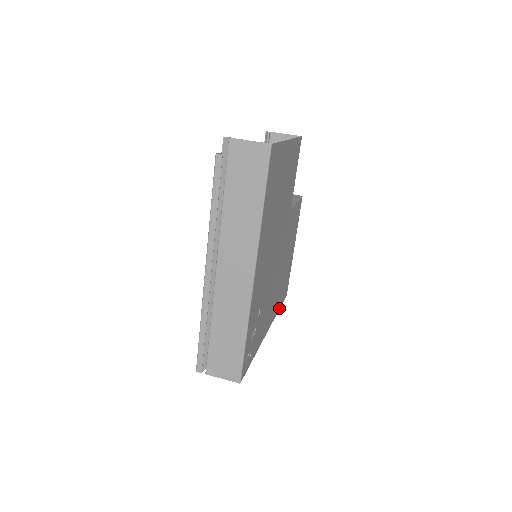
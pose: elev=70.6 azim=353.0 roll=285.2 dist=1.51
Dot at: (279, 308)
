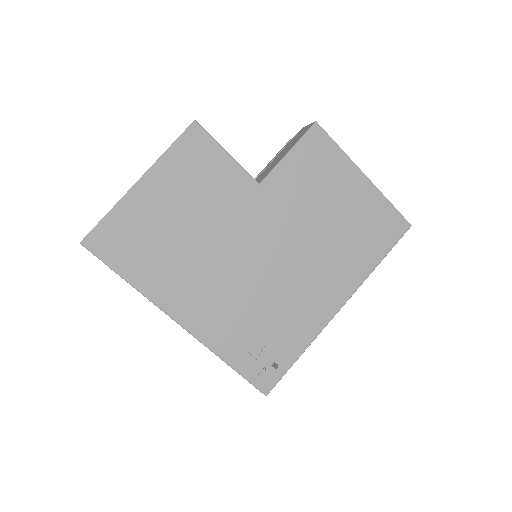
Dot at: (379, 261)
